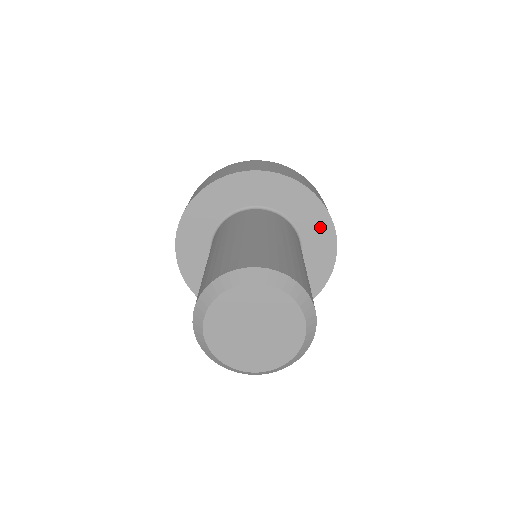
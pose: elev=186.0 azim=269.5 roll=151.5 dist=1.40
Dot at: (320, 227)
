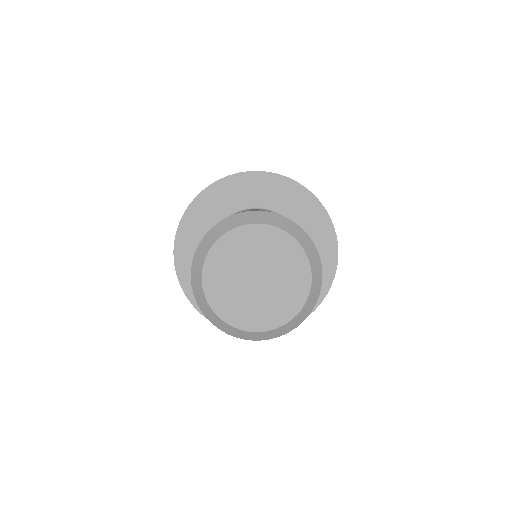
Dot at: (320, 229)
